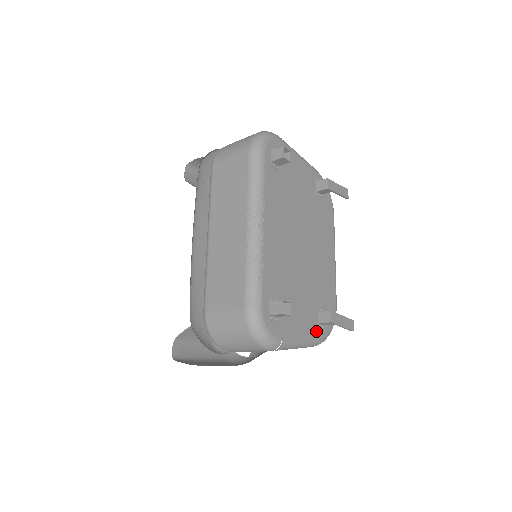
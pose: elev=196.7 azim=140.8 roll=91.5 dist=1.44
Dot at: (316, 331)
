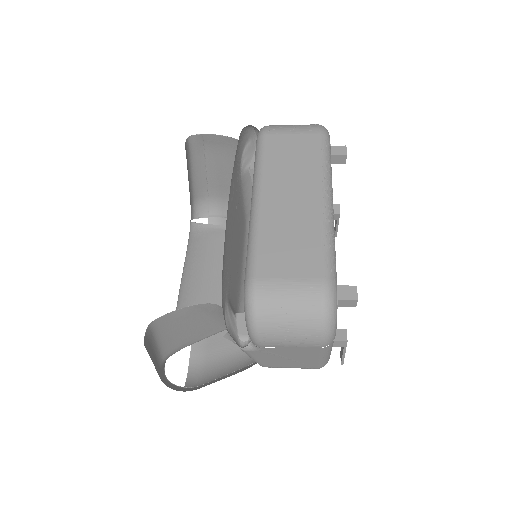
Dot at: occluded
